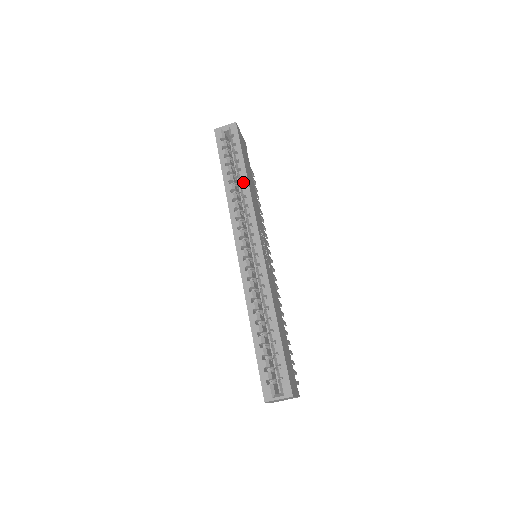
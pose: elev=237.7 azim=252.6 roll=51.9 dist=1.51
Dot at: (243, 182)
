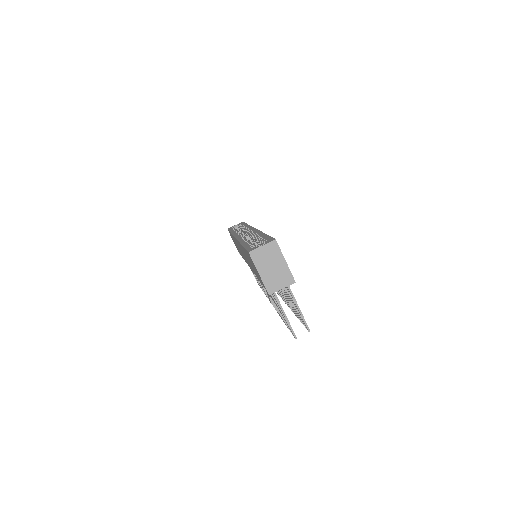
Dot at: (244, 226)
